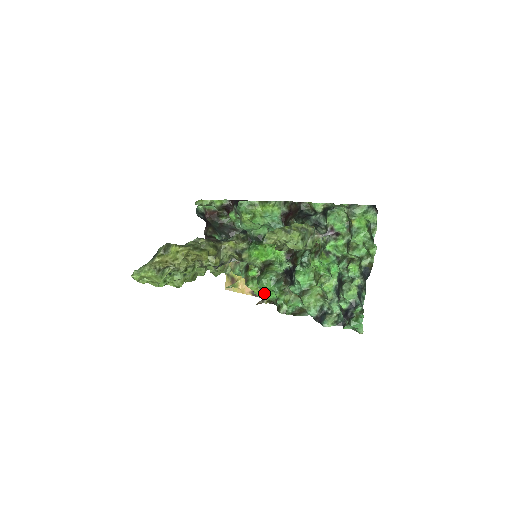
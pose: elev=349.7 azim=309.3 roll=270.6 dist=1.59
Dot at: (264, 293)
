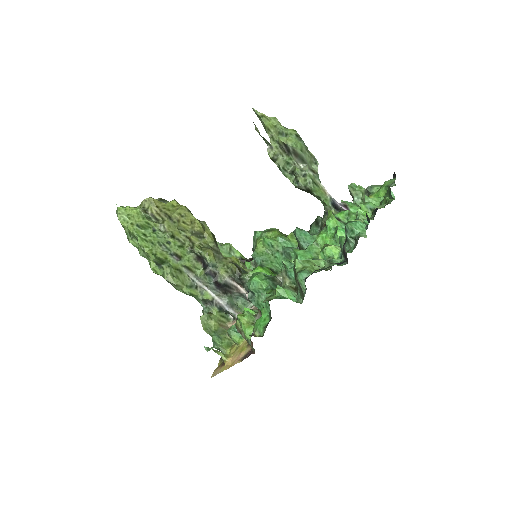
Dot at: (255, 326)
